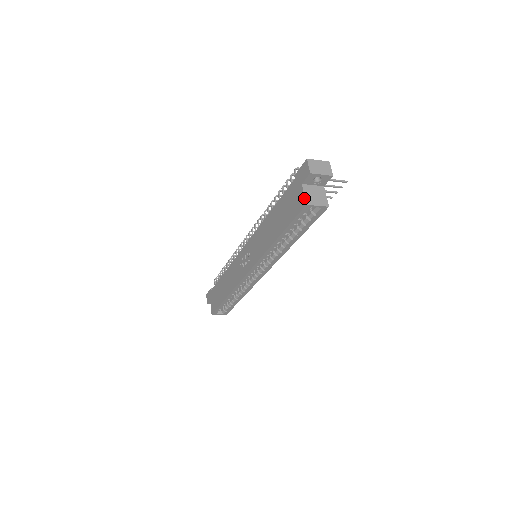
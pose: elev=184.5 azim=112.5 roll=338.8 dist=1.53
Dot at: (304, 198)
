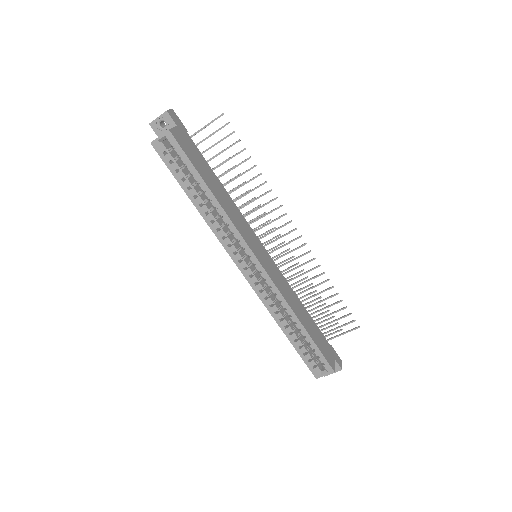
Dot at: occluded
